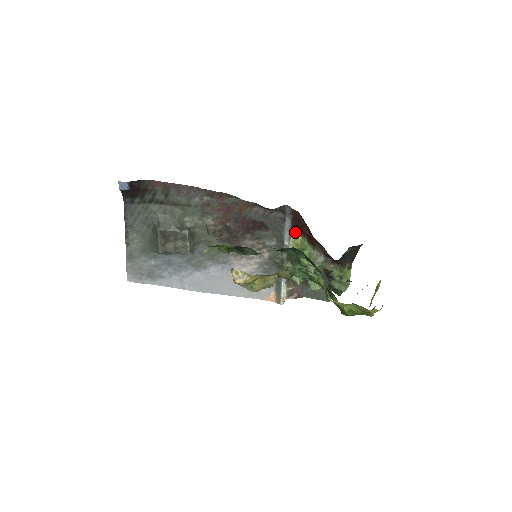
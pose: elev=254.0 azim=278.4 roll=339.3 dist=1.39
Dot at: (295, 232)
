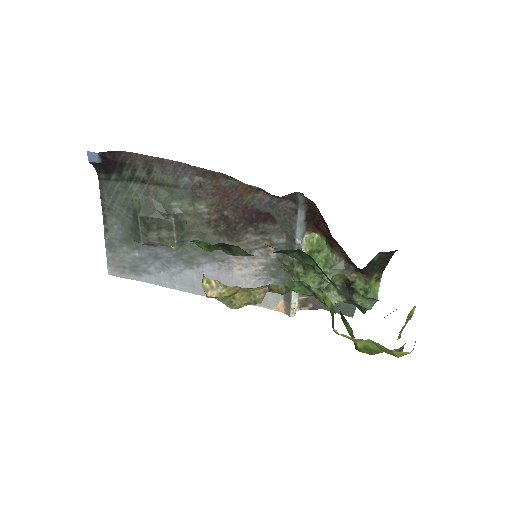
Dot at: (310, 228)
